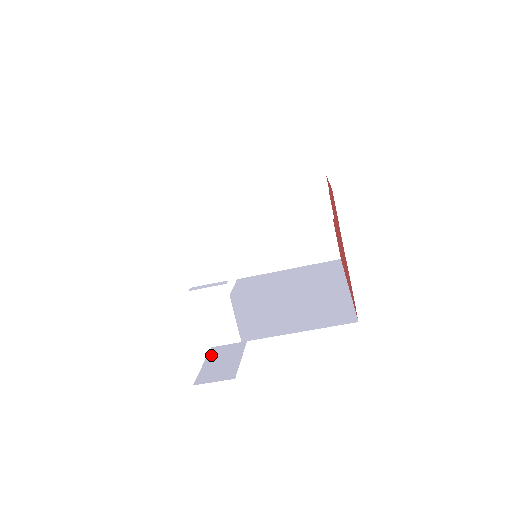
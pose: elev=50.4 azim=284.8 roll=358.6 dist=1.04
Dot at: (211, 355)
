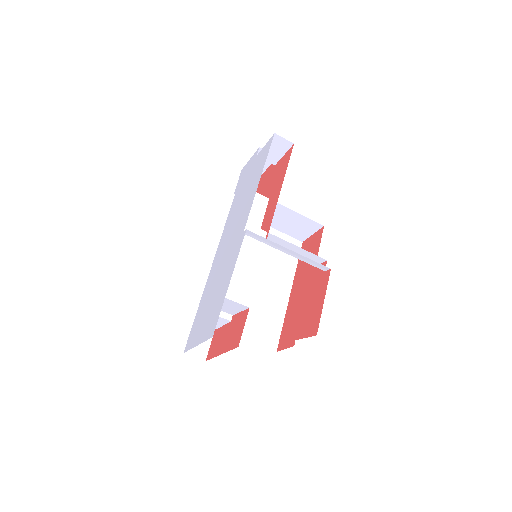
Dot at: occluded
